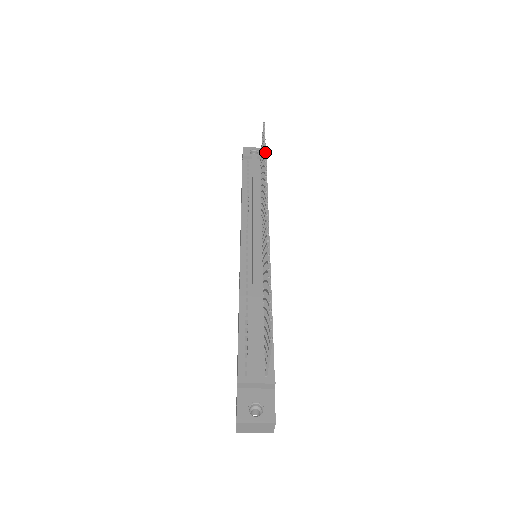
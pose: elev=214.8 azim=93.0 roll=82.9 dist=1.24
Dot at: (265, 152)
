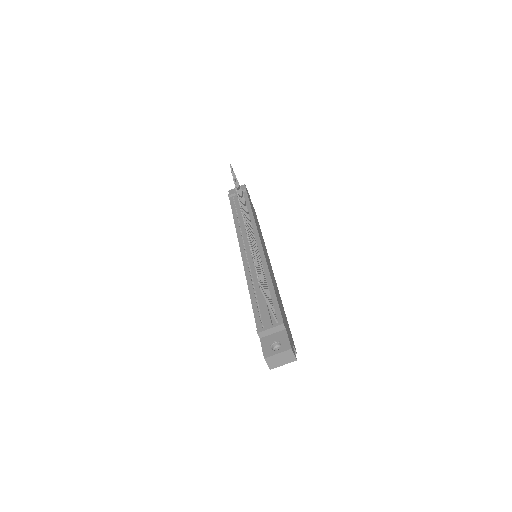
Dot at: (234, 182)
